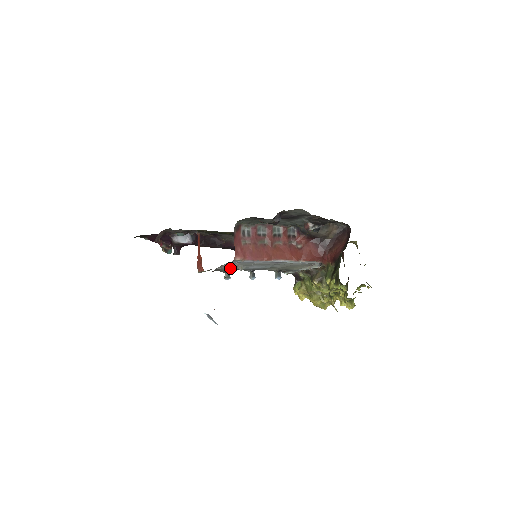
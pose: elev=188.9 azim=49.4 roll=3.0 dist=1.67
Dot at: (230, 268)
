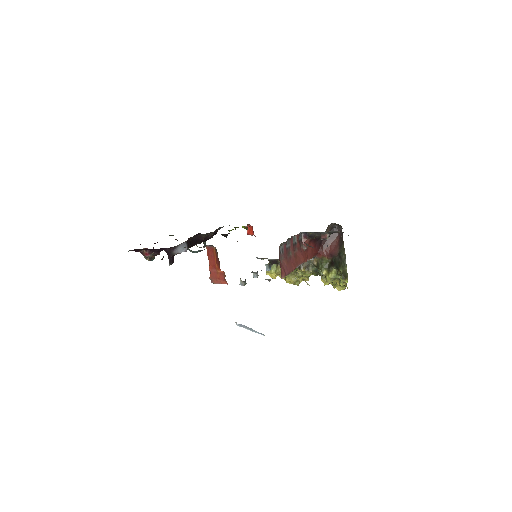
Dot at: occluded
